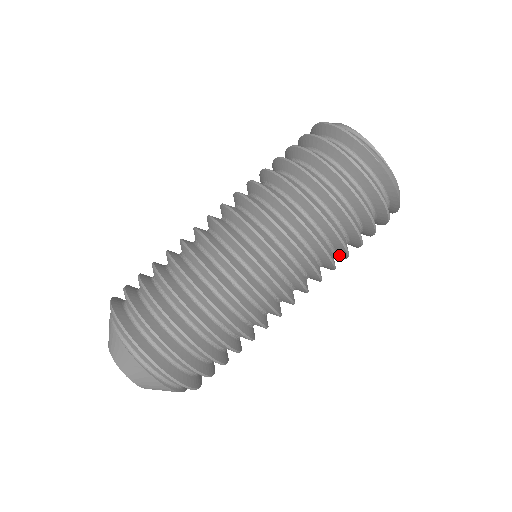
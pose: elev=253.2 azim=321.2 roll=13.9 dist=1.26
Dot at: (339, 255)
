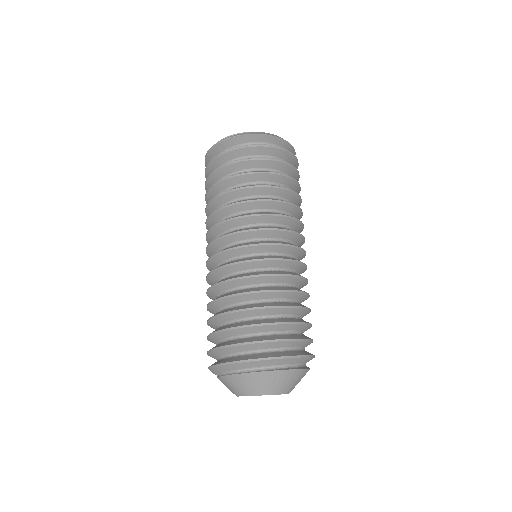
Dot at: (292, 199)
